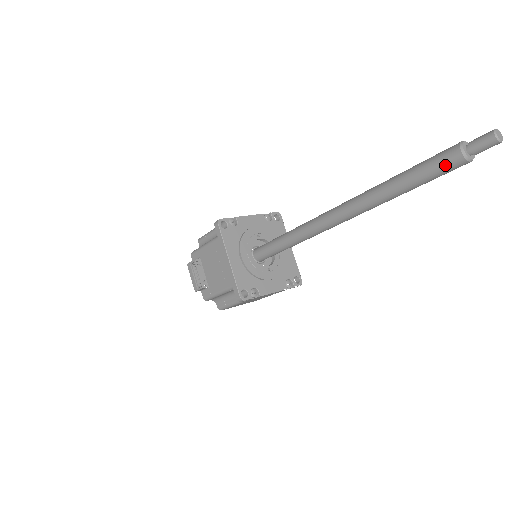
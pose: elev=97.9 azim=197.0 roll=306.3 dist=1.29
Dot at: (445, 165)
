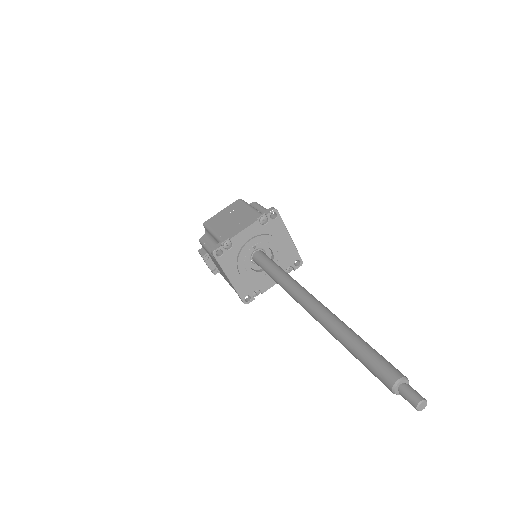
Dot at: occluded
